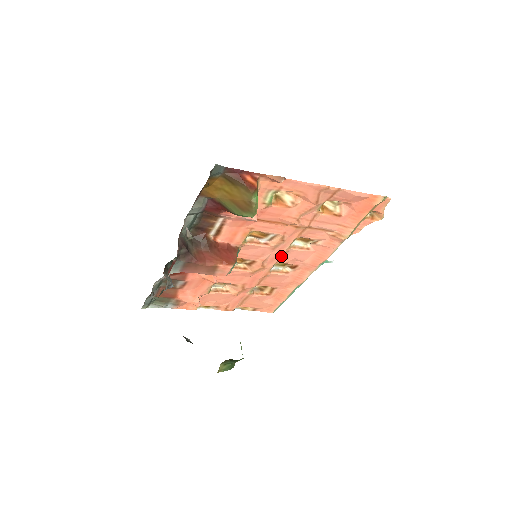
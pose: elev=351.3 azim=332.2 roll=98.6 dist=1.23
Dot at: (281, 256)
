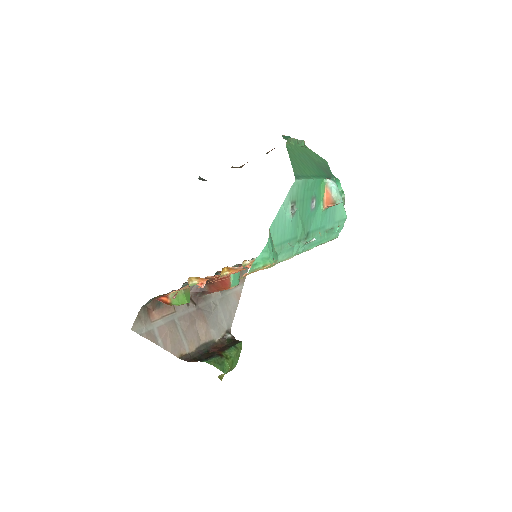
Dot at: occluded
